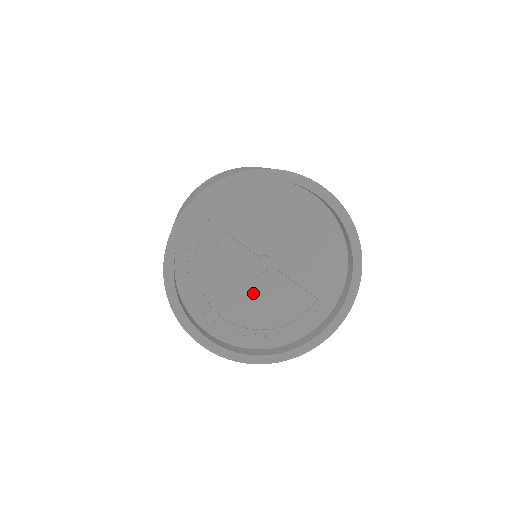
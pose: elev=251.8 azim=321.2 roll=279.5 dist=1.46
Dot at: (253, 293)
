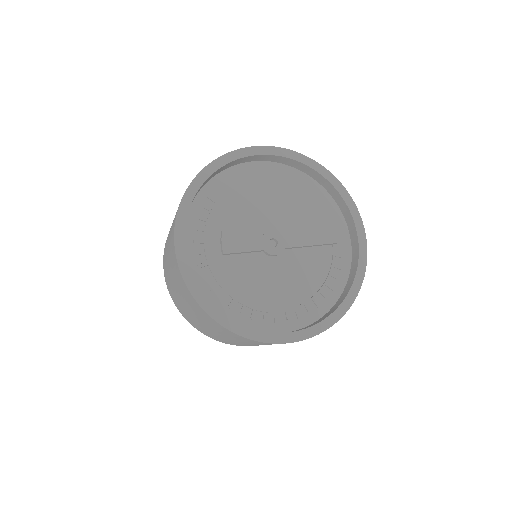
Dot at: (278, 271)
